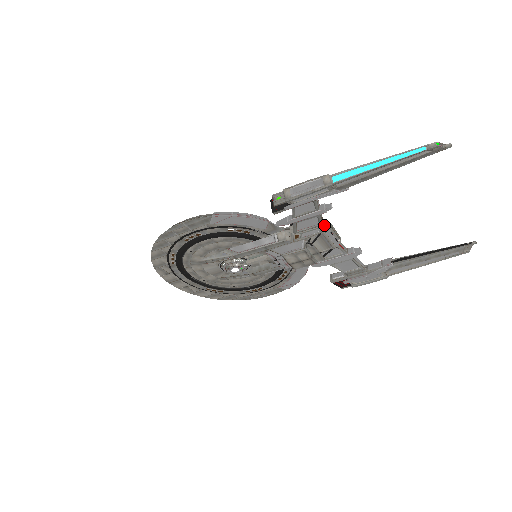
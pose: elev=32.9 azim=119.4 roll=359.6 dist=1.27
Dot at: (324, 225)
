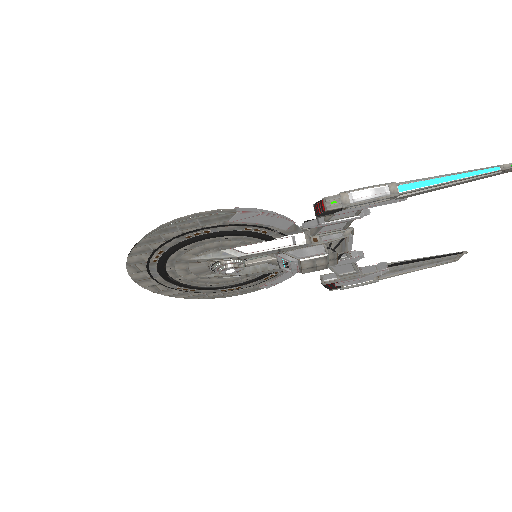
Dot at: (347, 229)
